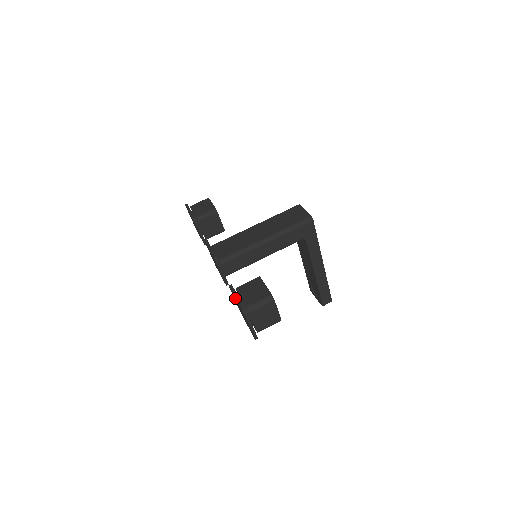
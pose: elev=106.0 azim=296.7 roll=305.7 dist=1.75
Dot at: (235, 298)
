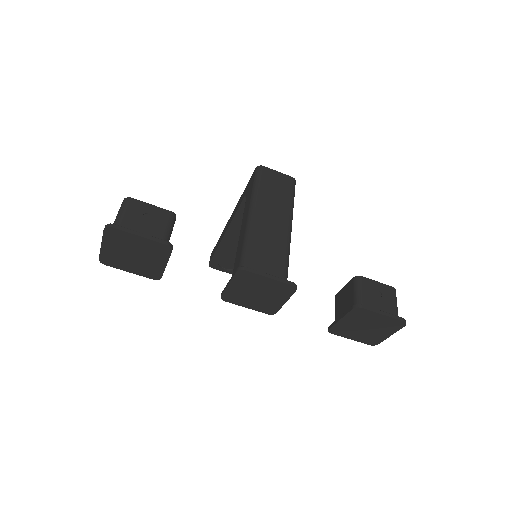
Dot at: (375, 316)
